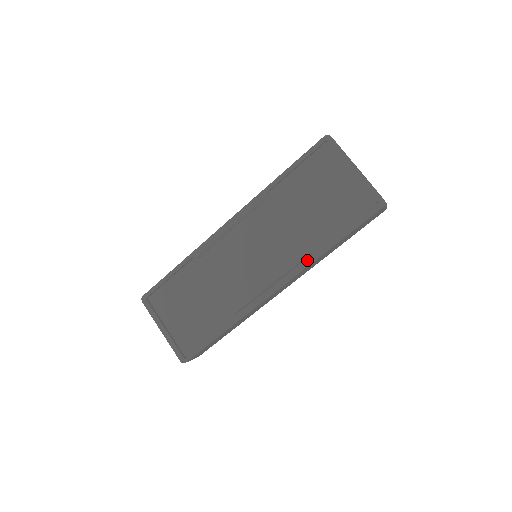
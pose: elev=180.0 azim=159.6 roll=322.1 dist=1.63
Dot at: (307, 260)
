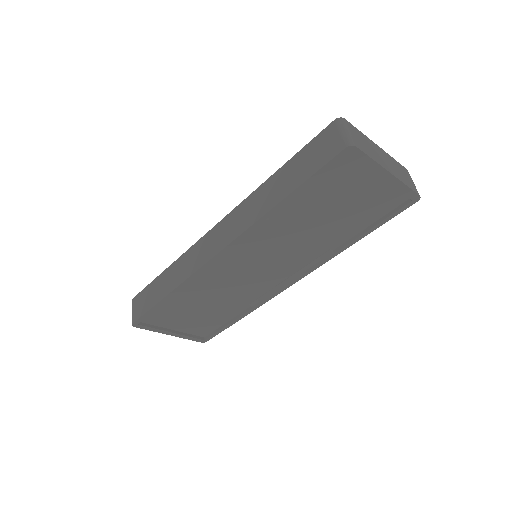
Dot at: (326, 258)
